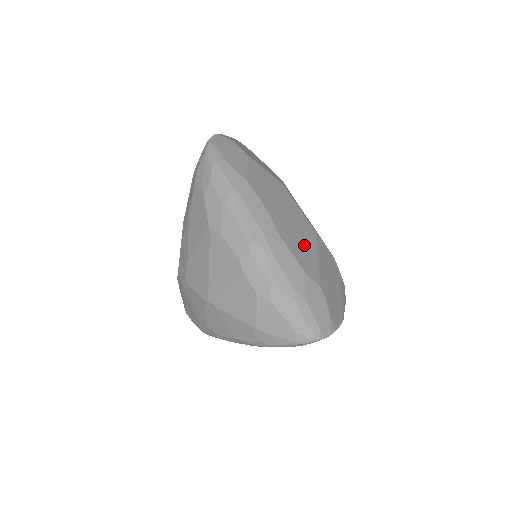
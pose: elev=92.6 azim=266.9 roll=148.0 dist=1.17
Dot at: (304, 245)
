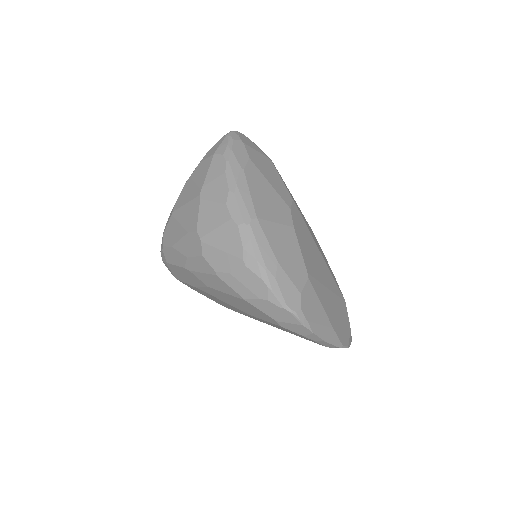
Dot at: occluded
